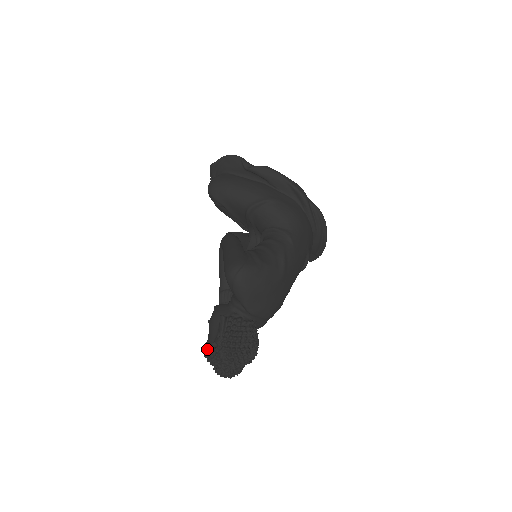
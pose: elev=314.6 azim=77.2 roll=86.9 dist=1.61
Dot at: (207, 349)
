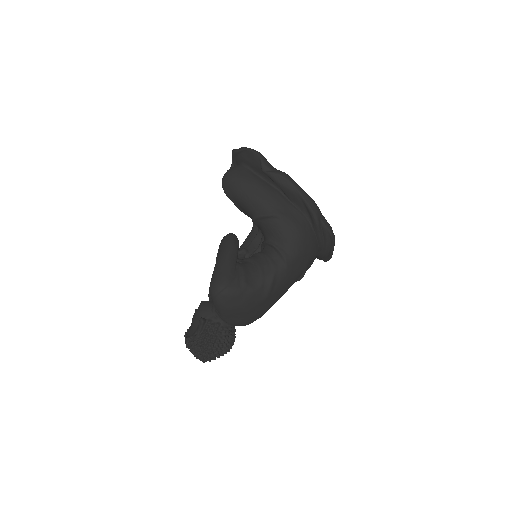
Dot at: (186, 338)
